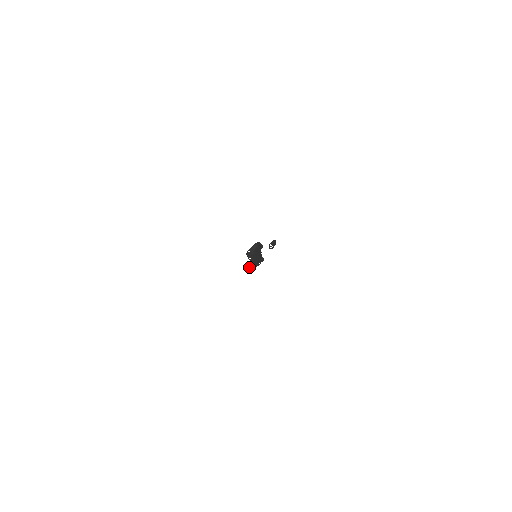
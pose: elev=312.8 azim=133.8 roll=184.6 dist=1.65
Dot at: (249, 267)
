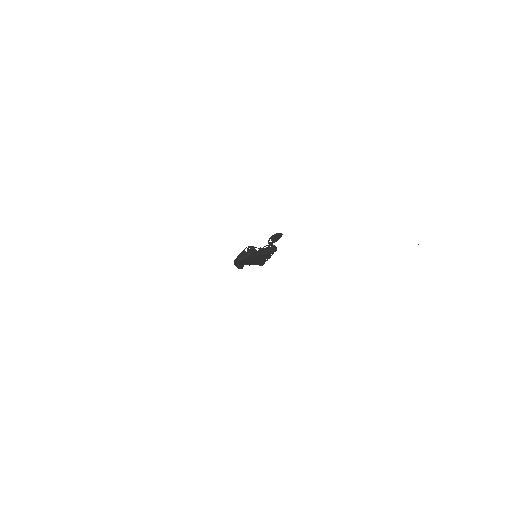
Dot at: occluded
